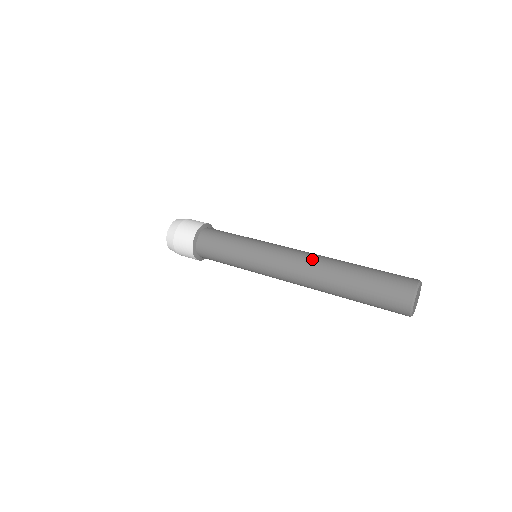
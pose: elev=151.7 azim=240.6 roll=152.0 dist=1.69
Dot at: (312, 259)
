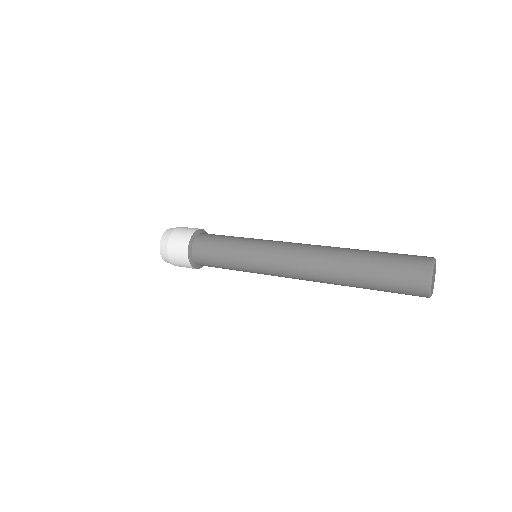
Dot at: (317, 247)
